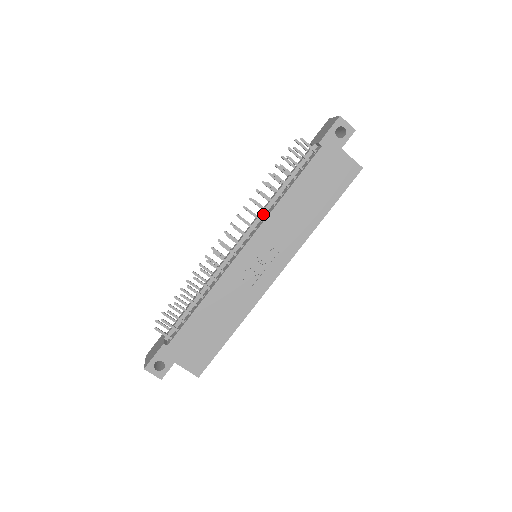
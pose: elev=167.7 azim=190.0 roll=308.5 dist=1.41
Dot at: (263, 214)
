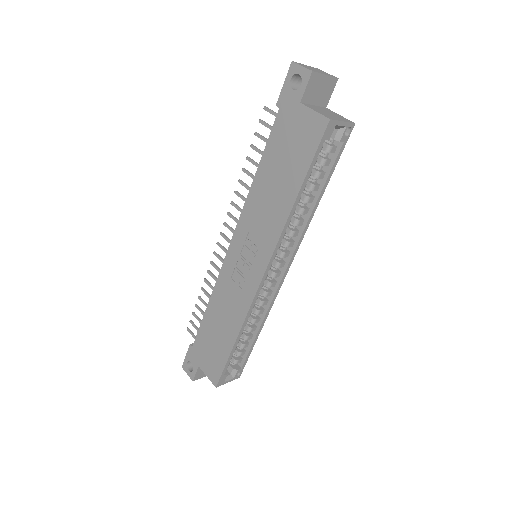
Dot at: occluded
